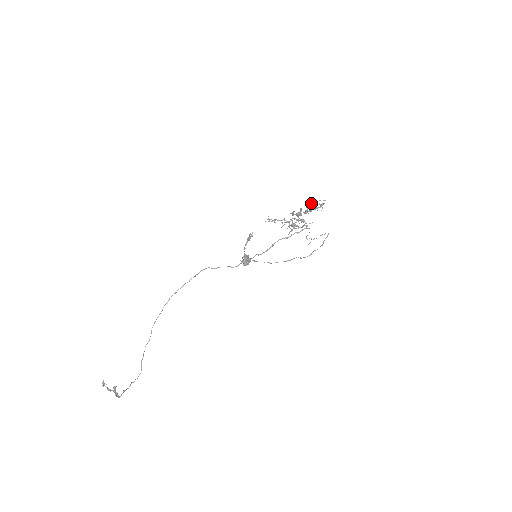
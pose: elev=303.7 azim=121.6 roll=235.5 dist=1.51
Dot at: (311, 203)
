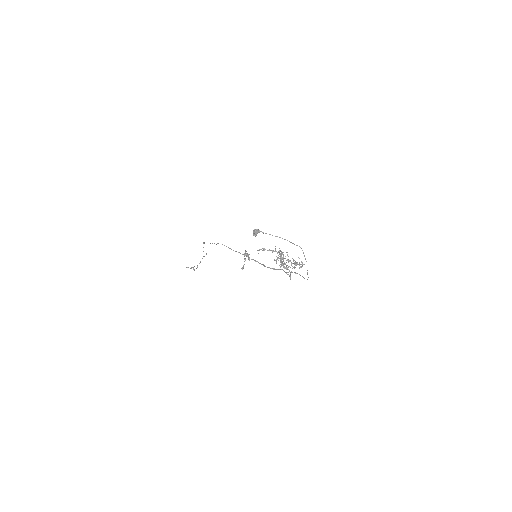
Dot at: occluded
